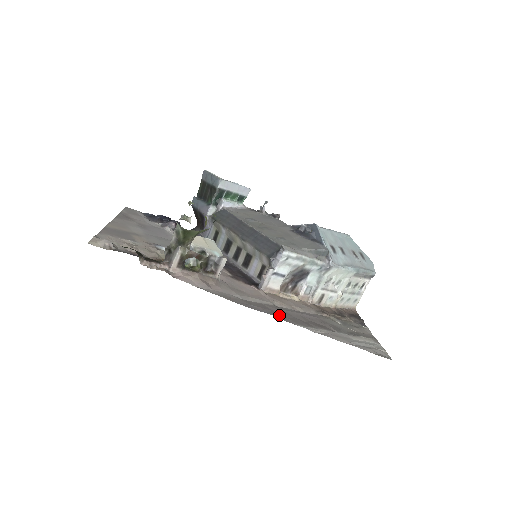
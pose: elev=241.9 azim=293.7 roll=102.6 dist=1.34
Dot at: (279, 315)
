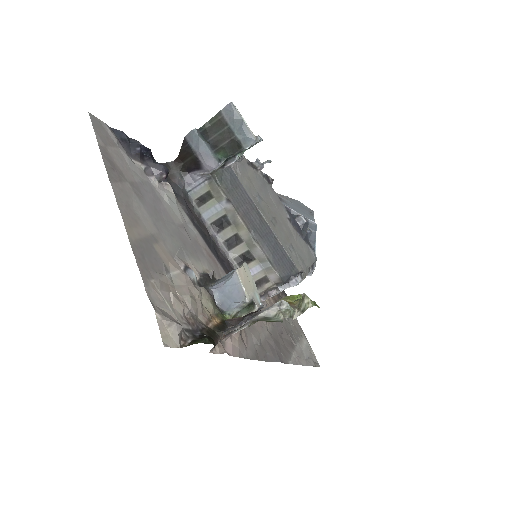
Dot at: (279, 355)
